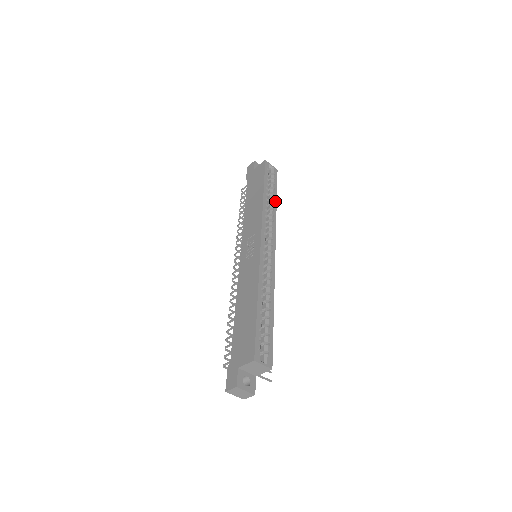
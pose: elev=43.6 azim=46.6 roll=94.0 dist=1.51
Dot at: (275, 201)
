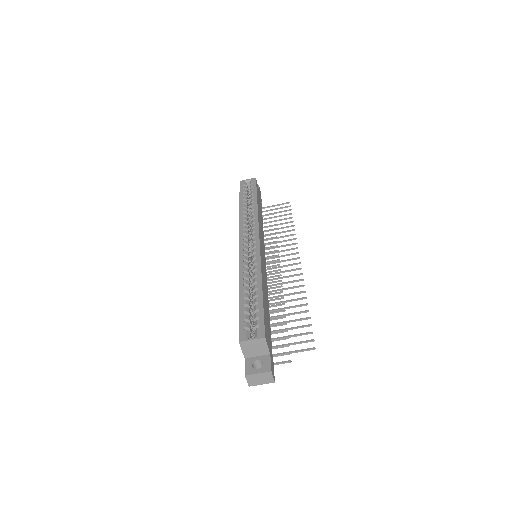
Dot at: (255, 202)
